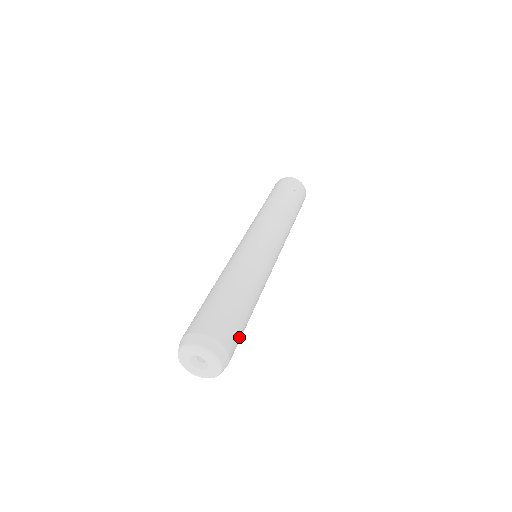
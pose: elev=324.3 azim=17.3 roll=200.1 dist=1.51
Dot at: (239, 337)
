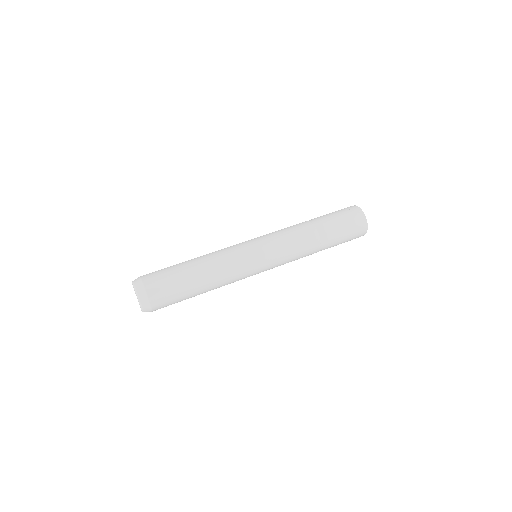
Dot at: (169, 291)
